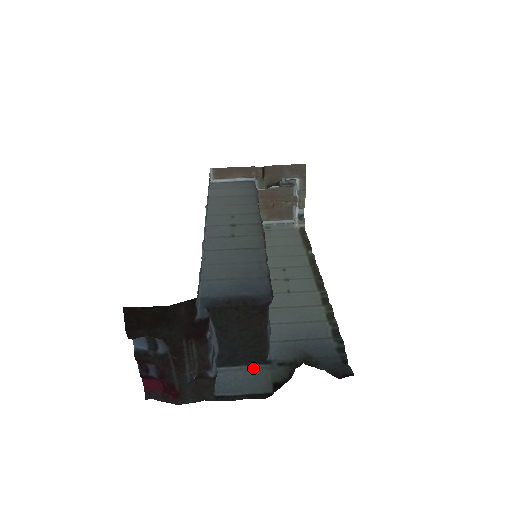
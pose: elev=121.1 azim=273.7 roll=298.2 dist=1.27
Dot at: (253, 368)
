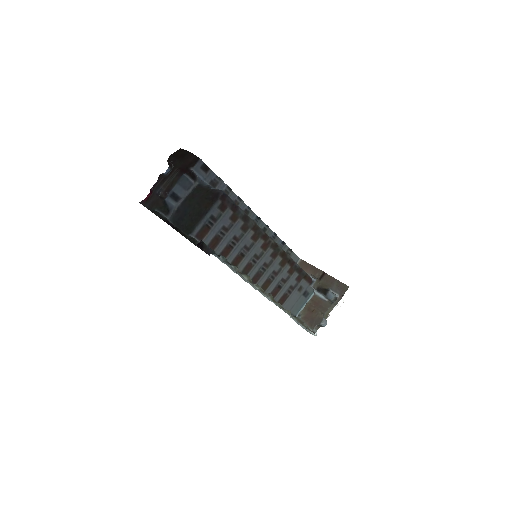
Dot at: occluded
